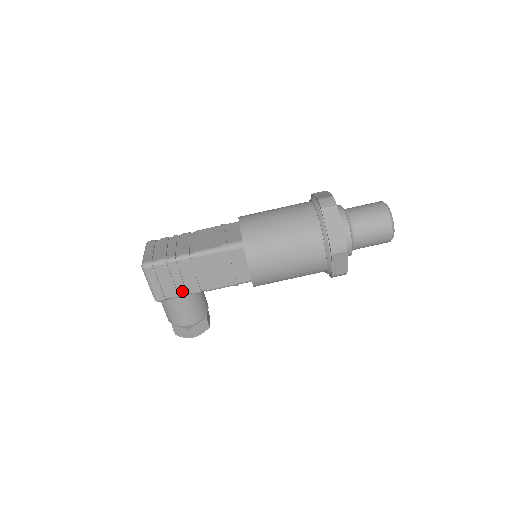
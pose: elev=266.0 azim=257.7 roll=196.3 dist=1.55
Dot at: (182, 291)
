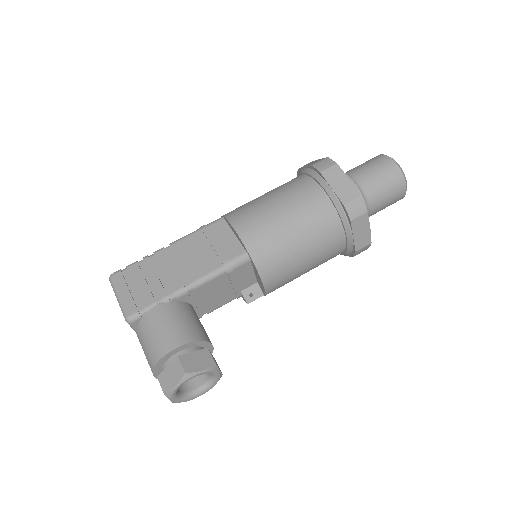
Dot at: (160, 293)
